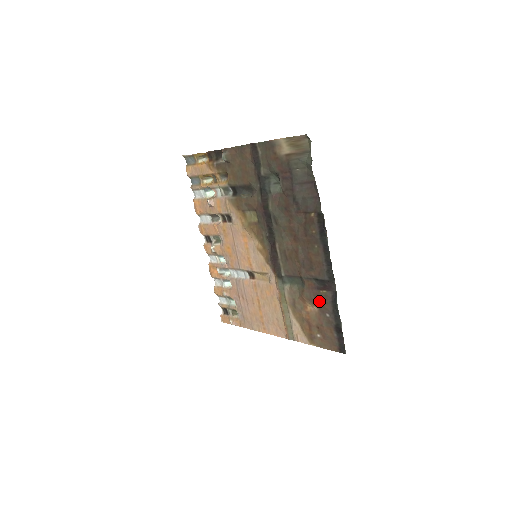
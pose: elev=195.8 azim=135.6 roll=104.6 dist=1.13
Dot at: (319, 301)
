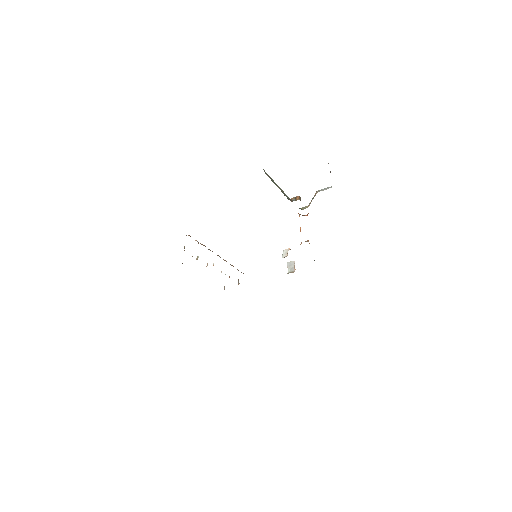
Dot at: occluded
